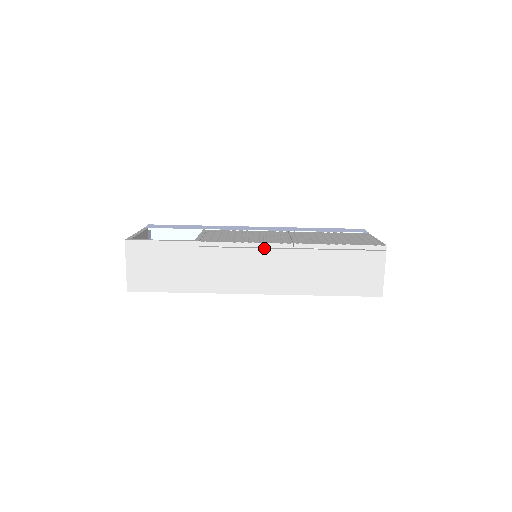
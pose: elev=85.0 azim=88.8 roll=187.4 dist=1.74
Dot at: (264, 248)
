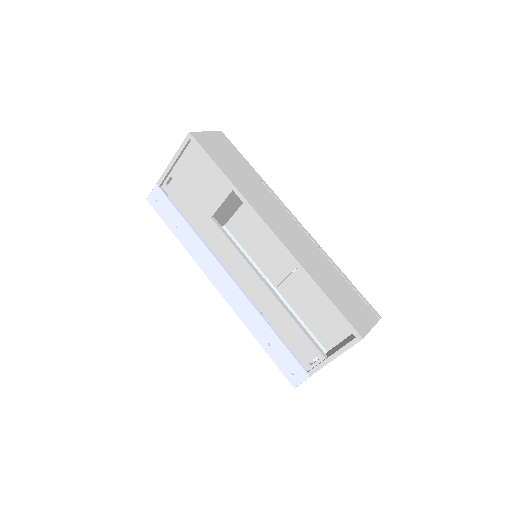
Dot at: (300, 226)
